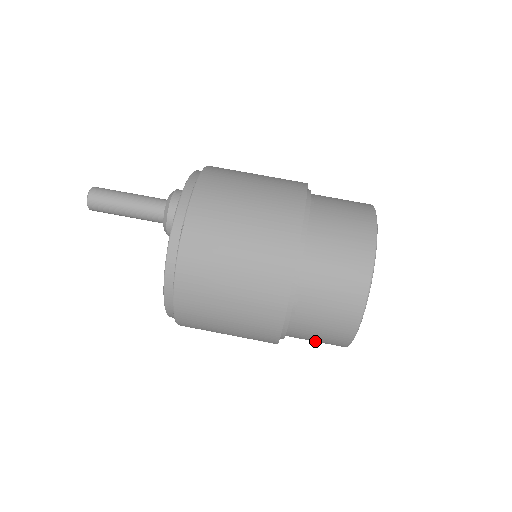
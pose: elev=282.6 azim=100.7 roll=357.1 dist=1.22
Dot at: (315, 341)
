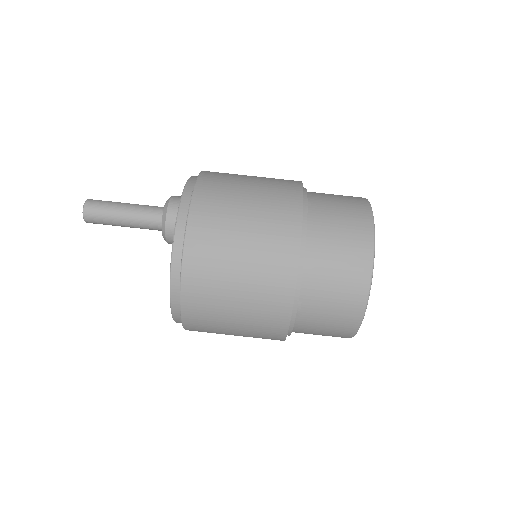
Dot at: occluded
